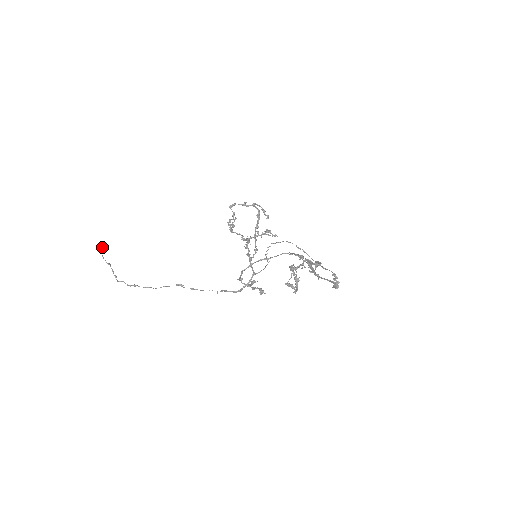
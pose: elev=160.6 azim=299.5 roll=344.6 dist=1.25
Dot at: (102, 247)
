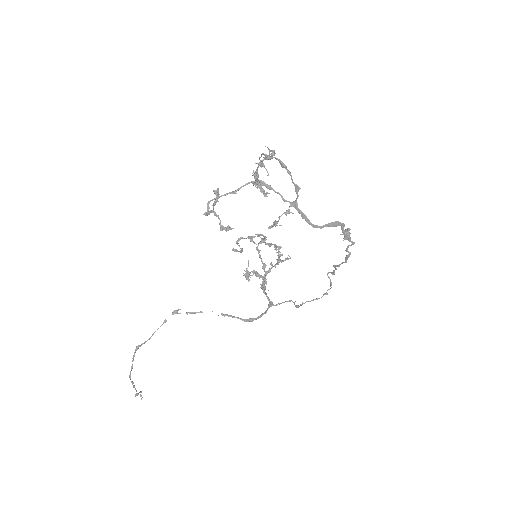
Dot at: (140, 392)
